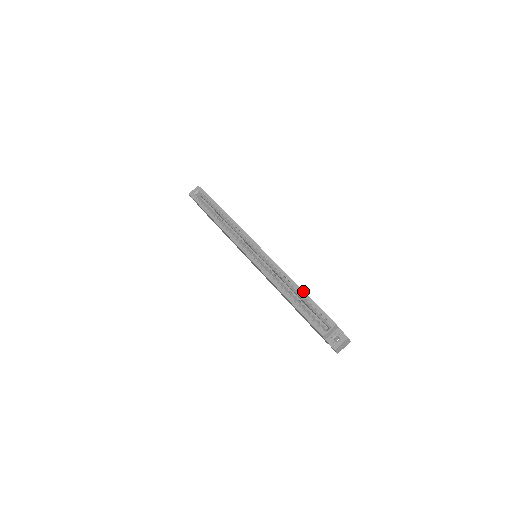
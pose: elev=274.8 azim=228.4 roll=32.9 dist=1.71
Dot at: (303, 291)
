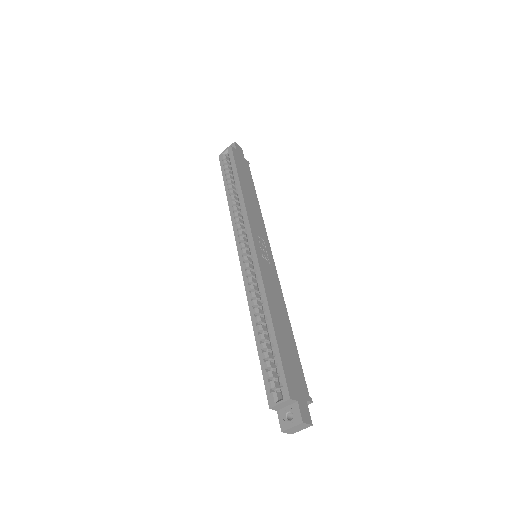
Dot at: (273, 331)
